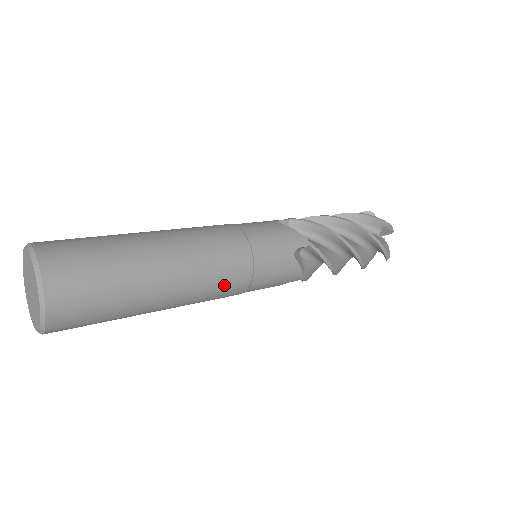
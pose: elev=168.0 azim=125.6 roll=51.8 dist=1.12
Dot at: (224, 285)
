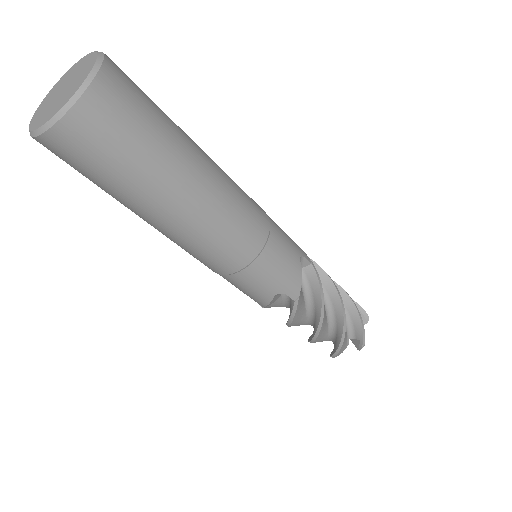
Dot at: (241, 228)
